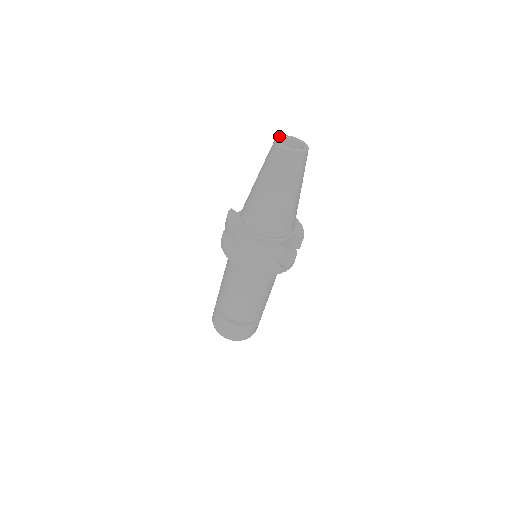
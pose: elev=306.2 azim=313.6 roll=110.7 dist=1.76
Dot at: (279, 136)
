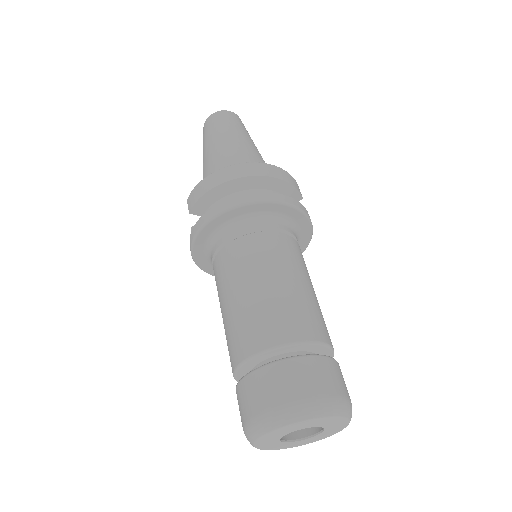
Dot at: occluded
